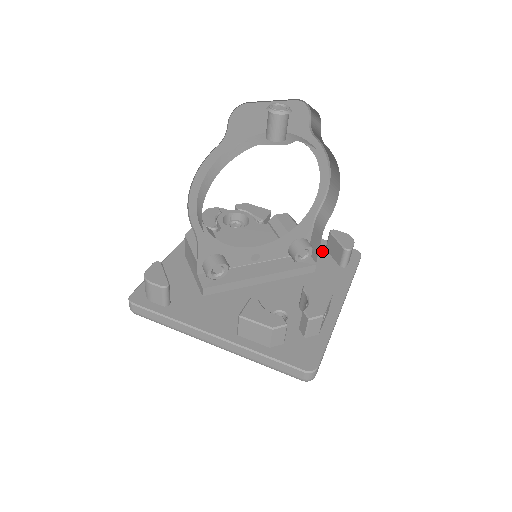
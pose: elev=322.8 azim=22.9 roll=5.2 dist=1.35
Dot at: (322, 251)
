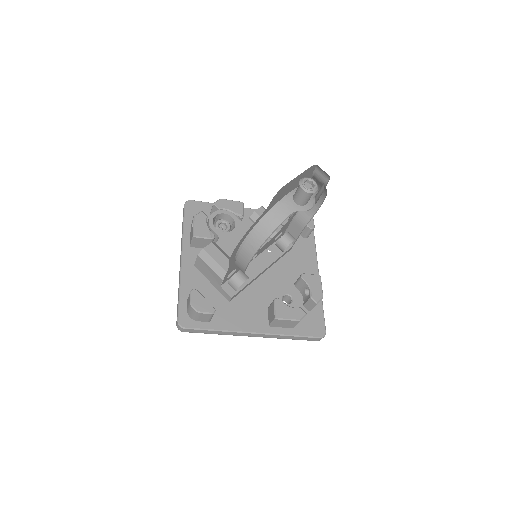
Dot at: occluded
